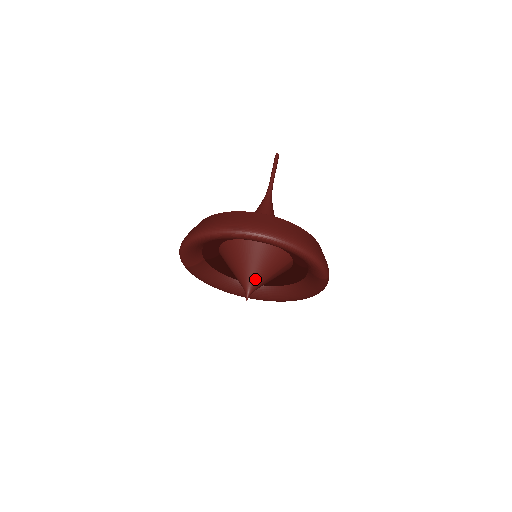
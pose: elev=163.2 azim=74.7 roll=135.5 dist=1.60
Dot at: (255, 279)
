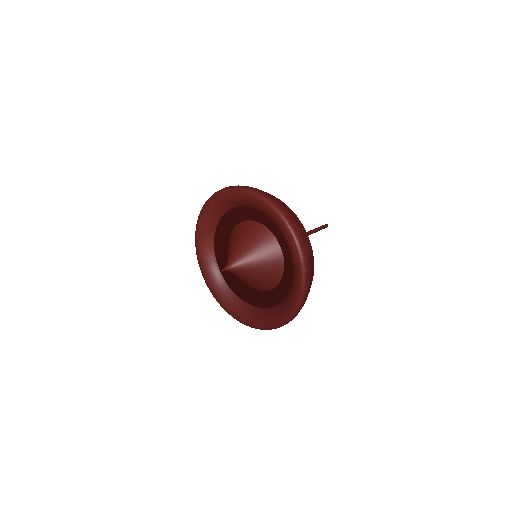
Dot at: (239, 255)
